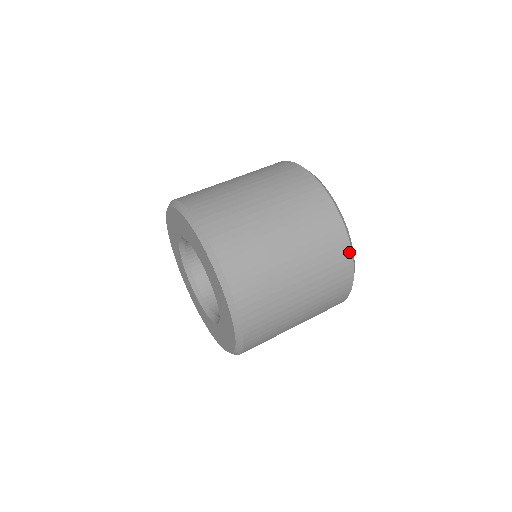
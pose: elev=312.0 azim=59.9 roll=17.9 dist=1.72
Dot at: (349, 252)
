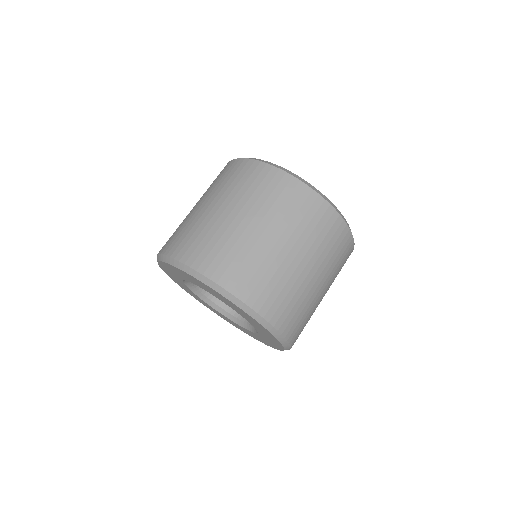
Dot at: (325, 203)
